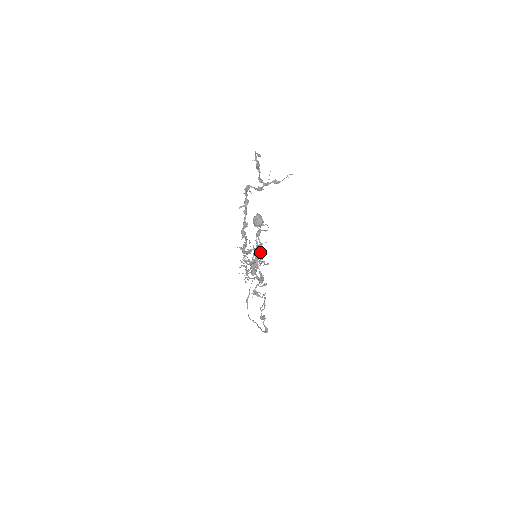
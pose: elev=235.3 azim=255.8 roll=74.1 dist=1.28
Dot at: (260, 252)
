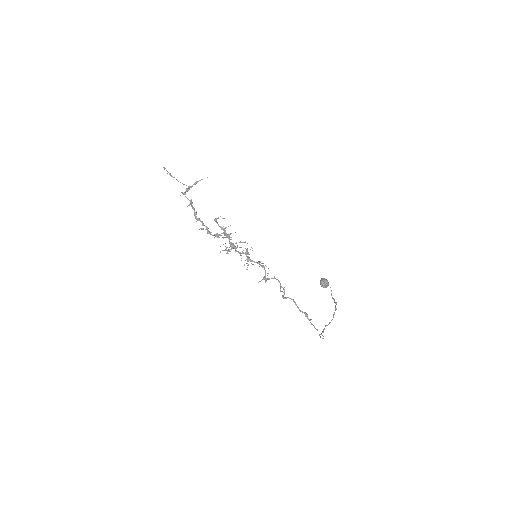
Dot at: (230, 234)
